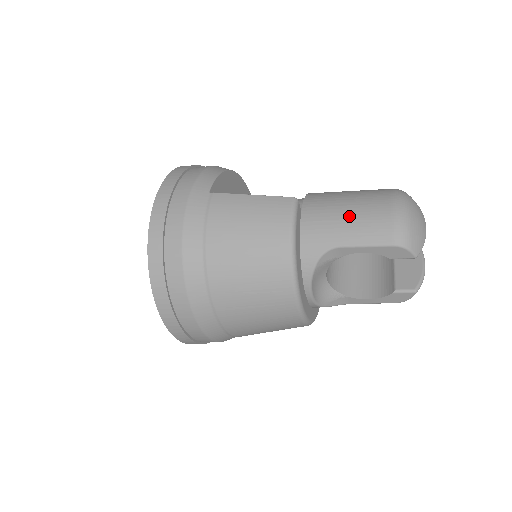
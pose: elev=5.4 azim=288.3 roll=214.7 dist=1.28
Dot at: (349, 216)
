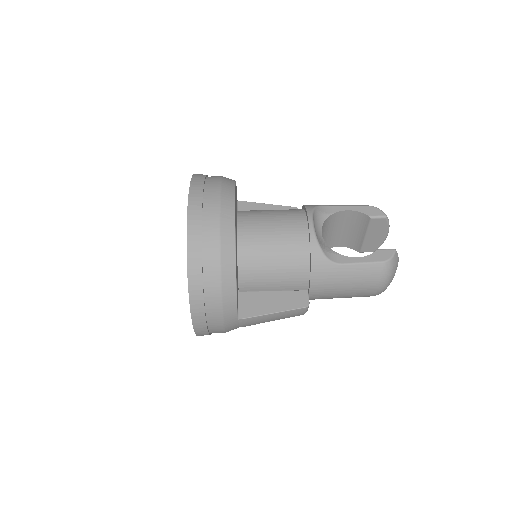
Dot at: (345, 296)
